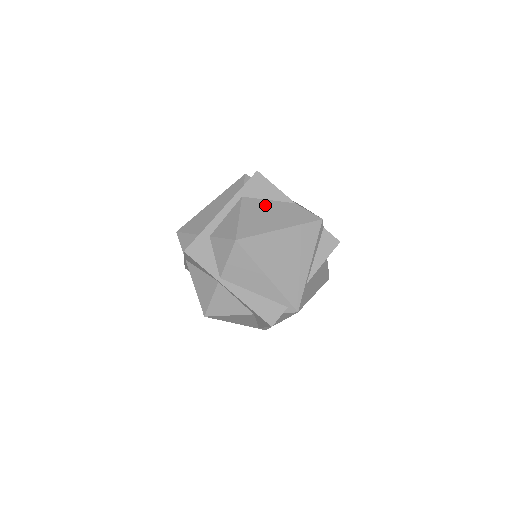
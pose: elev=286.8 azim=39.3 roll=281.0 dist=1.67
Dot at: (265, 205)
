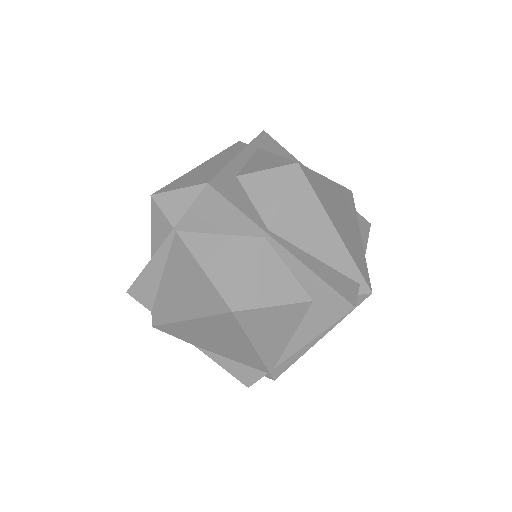
Dot at: occluded
